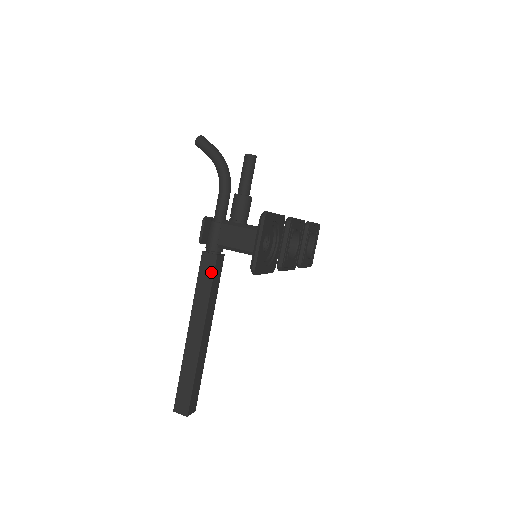
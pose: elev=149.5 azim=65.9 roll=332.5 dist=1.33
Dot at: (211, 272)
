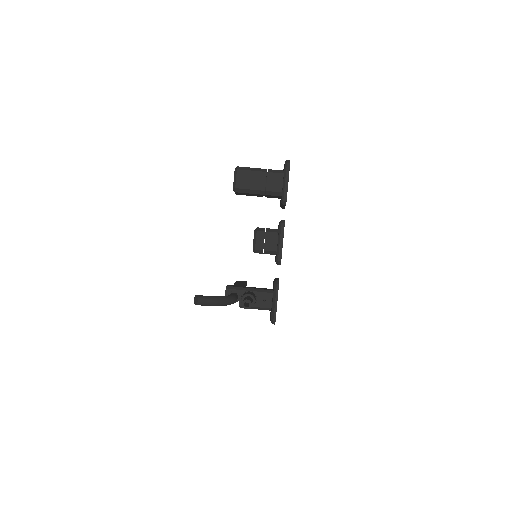
Dot at: occluded
